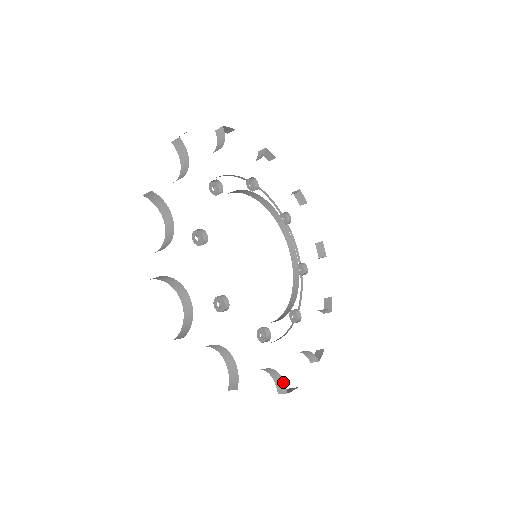
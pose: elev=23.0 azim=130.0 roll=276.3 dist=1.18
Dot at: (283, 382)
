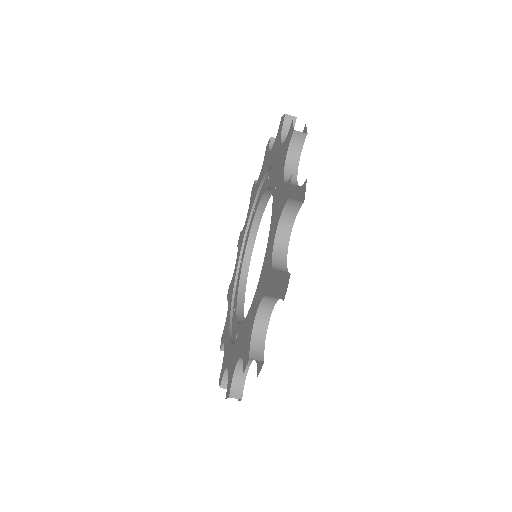
Dot at: occluded
